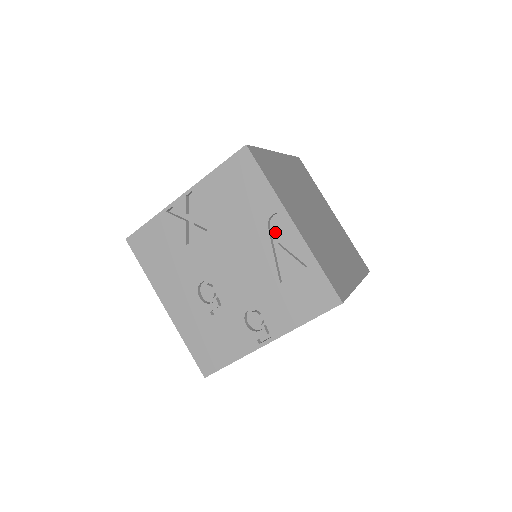
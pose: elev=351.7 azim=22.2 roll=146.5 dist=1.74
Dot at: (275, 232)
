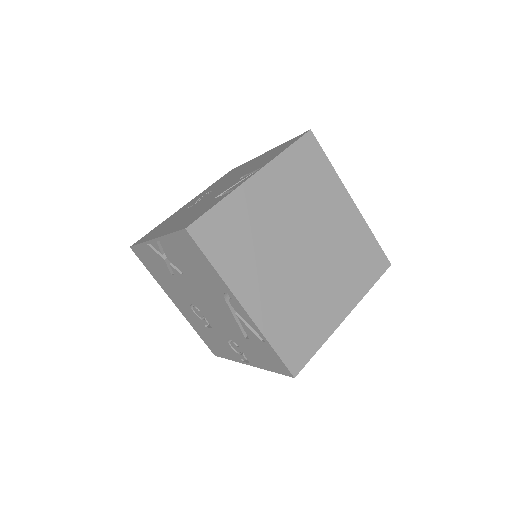
Dot at: occluded
